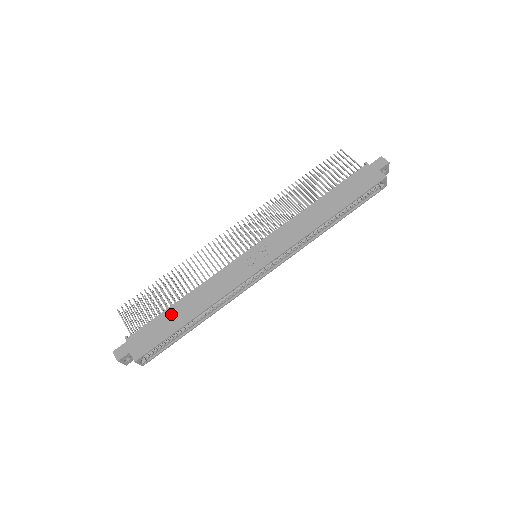
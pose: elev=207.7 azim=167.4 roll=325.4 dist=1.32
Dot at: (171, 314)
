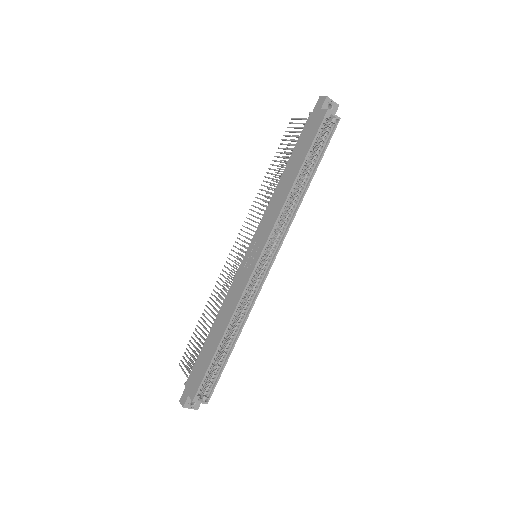
Dot at: (207, 345)
